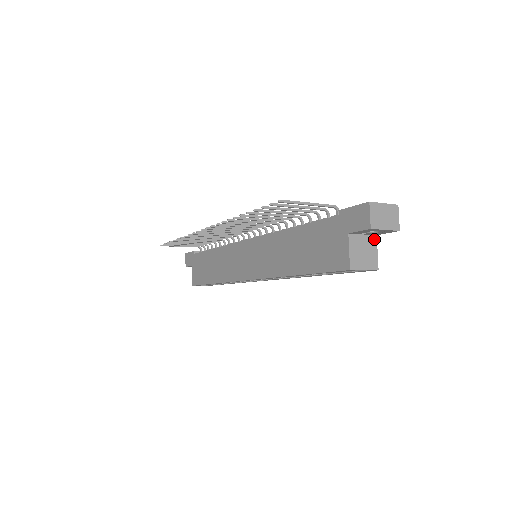
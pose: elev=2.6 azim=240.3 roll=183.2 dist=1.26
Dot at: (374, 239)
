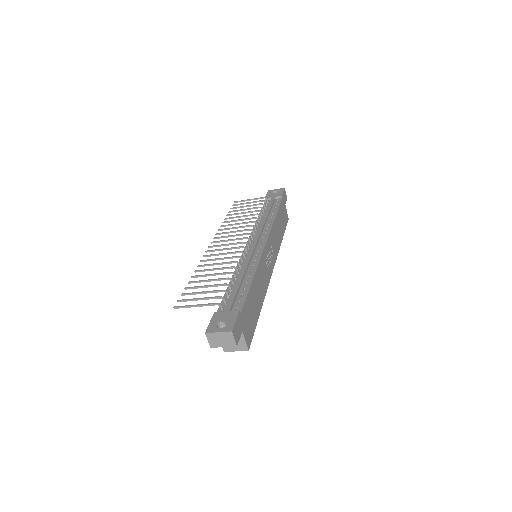
Dot at: occluded
